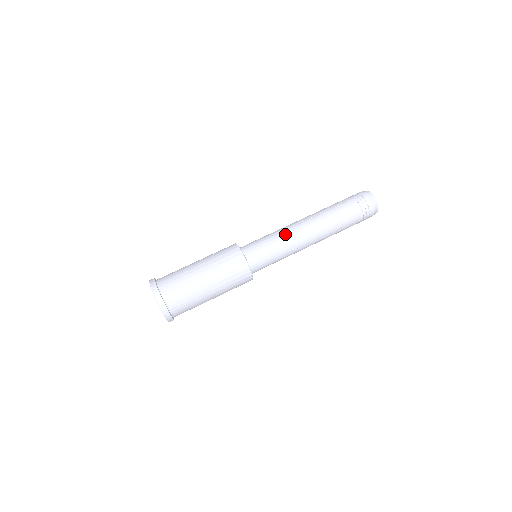
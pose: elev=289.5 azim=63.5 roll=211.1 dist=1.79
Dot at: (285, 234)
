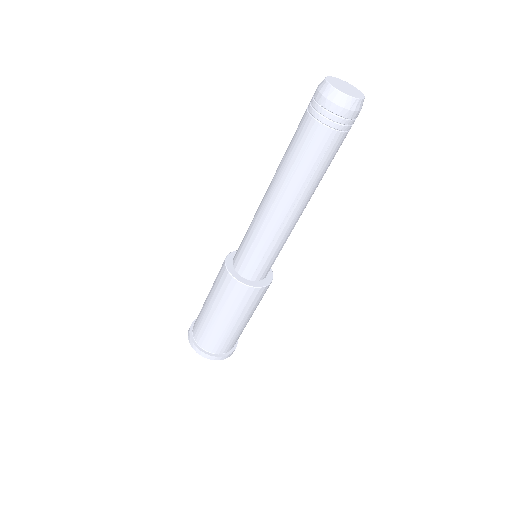
Dot at: (285, 236)
